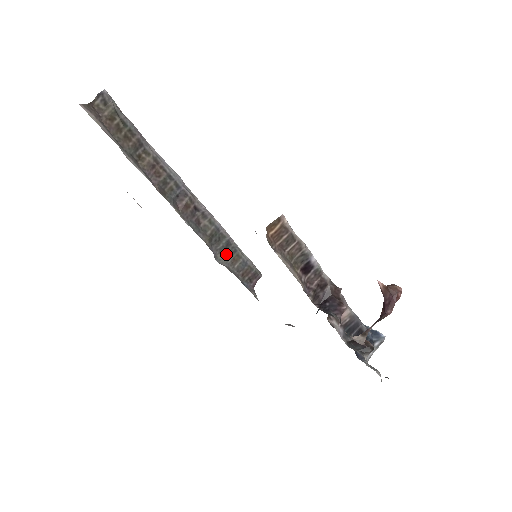
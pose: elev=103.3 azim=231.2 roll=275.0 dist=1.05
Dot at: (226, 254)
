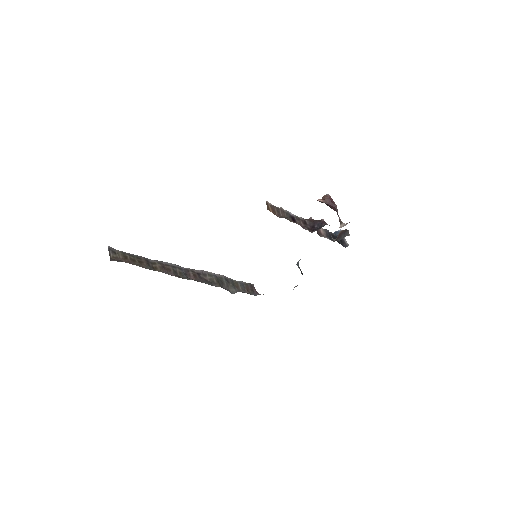
Dot at: (232, 286)
